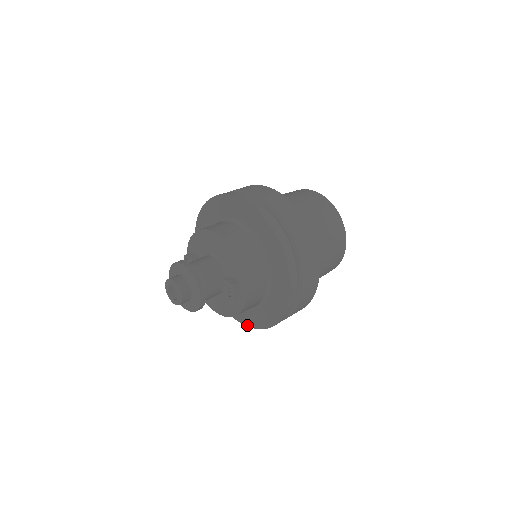
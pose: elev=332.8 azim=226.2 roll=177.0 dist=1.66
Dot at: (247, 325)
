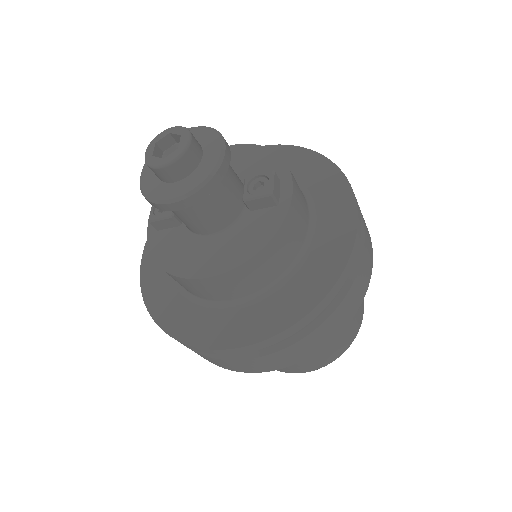
Dot at: (256, 340)
